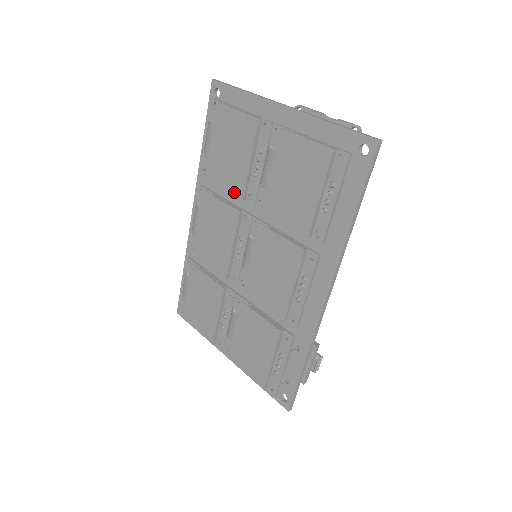
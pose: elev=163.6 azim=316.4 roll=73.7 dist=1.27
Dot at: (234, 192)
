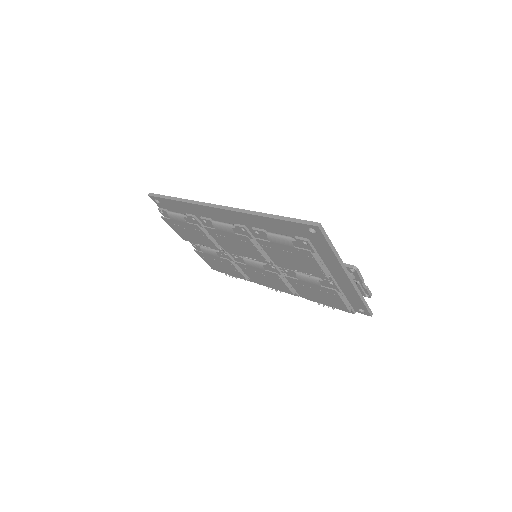
Dot at: (273, 260)
